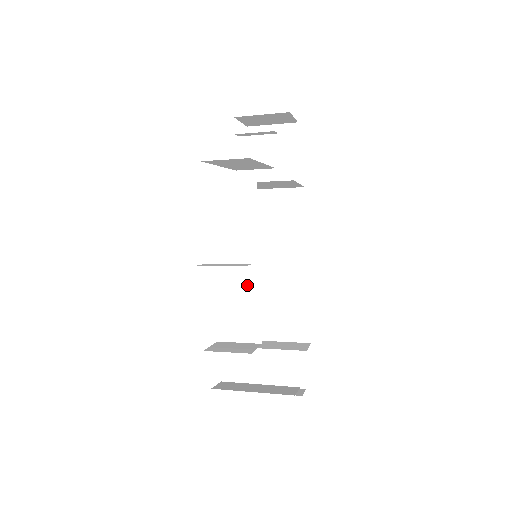
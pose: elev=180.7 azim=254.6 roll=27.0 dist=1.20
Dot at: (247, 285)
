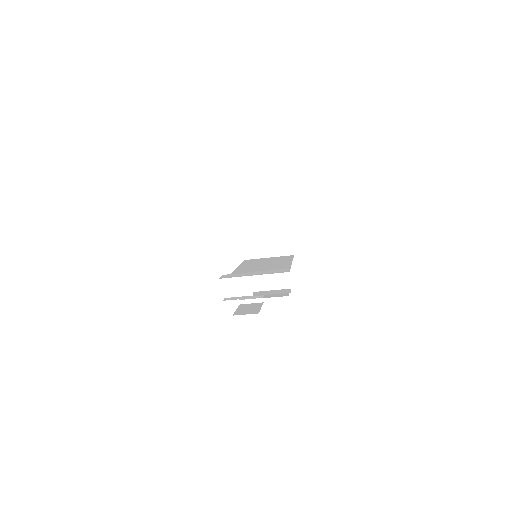
Dot at: occluded
